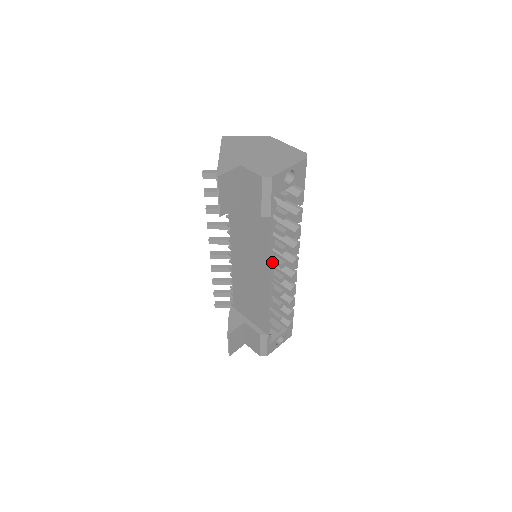
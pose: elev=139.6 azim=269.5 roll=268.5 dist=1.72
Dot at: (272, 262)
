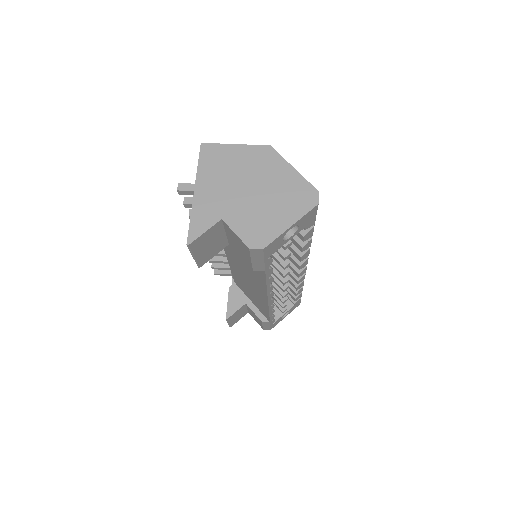
Dot at: (271, 290)
